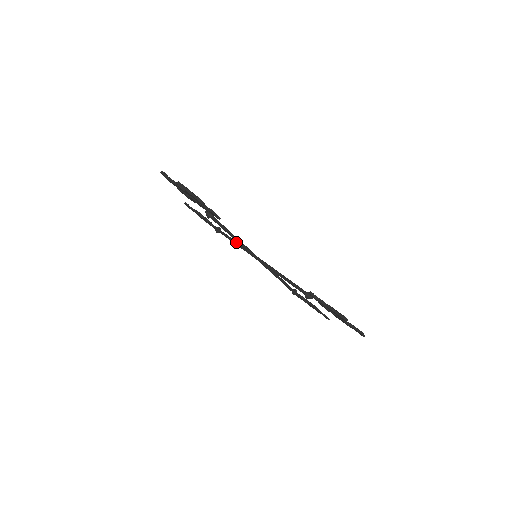
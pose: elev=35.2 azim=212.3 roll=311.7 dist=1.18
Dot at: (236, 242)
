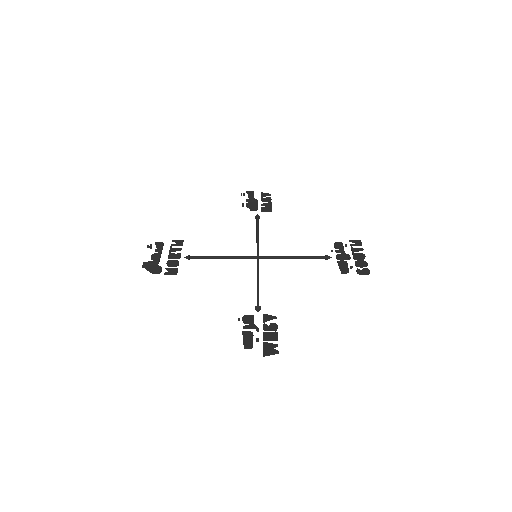
Dot at: (256, 236)
